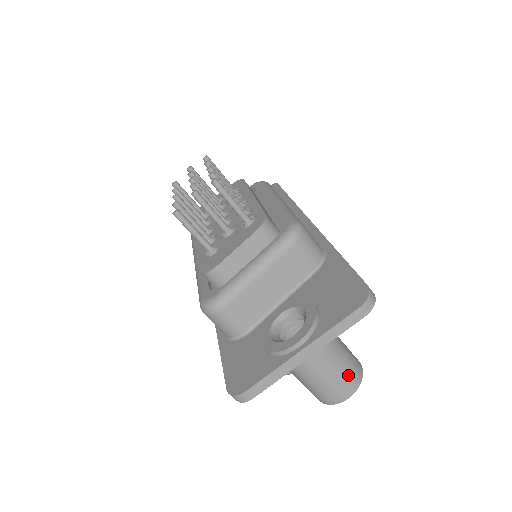
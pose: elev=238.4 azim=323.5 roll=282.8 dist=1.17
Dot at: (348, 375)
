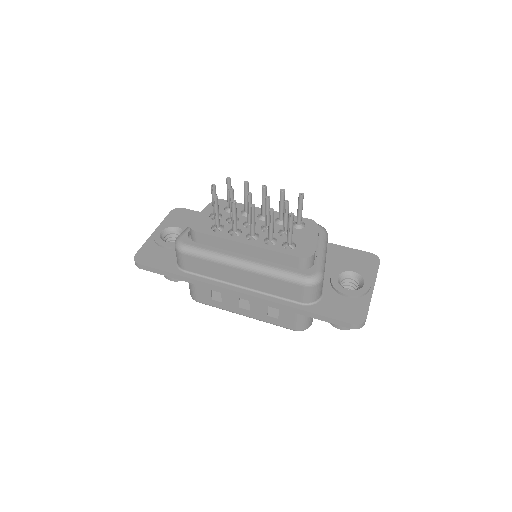
Dot at: occluded
